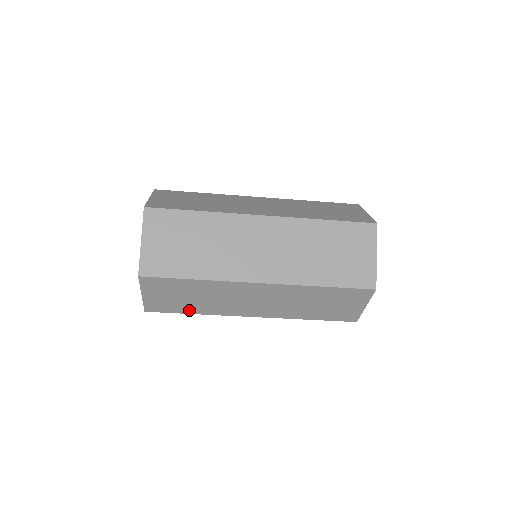
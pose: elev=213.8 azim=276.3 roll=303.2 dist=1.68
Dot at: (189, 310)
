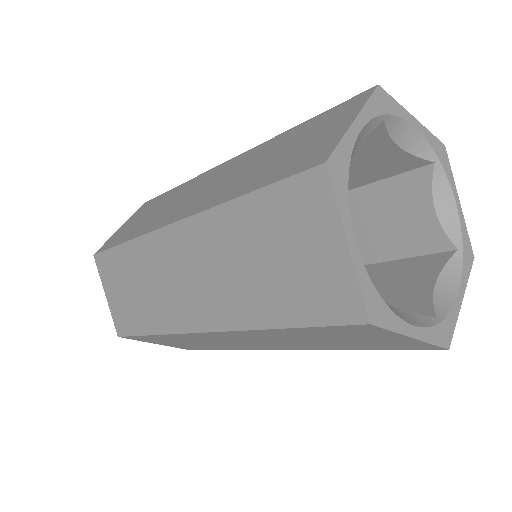
Dot at: (214, 348)
